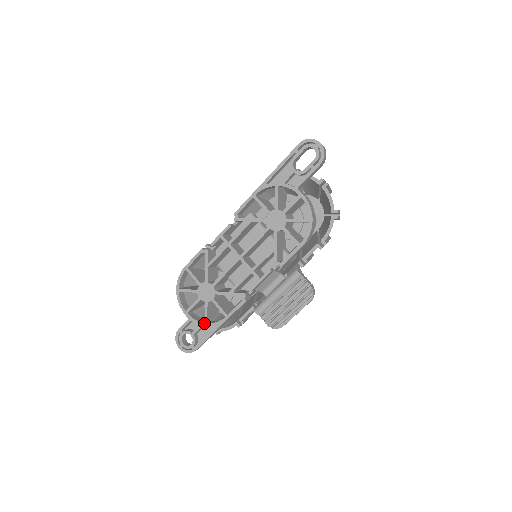
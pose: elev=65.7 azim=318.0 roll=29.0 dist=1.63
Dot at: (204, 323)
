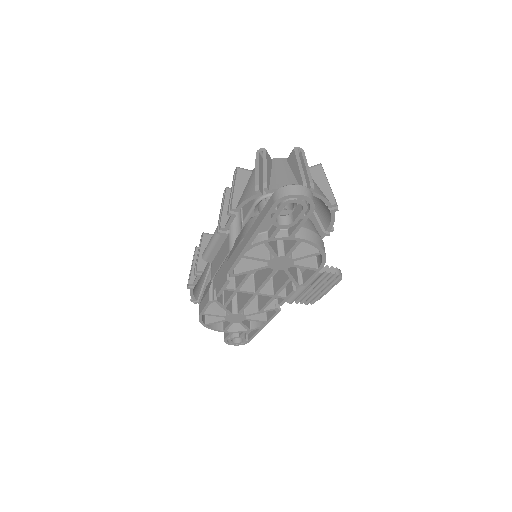
Dot at: (247, 331)
